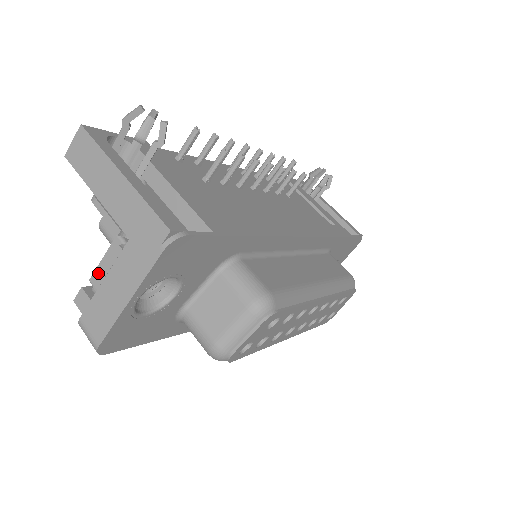
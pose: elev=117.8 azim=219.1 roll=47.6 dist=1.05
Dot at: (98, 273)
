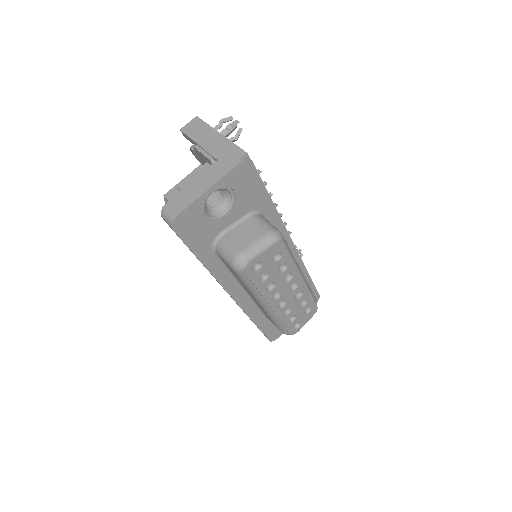
Dot at: (186, 182)
